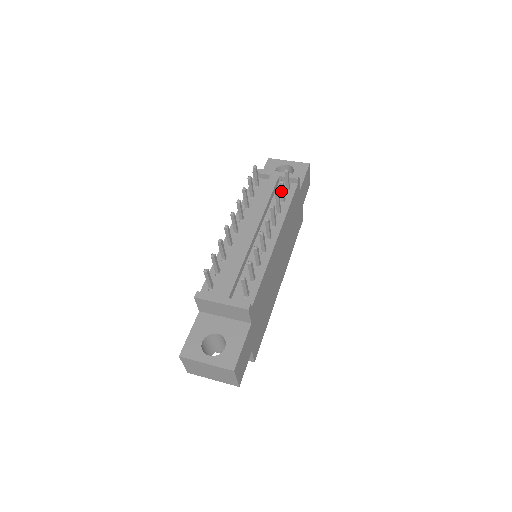
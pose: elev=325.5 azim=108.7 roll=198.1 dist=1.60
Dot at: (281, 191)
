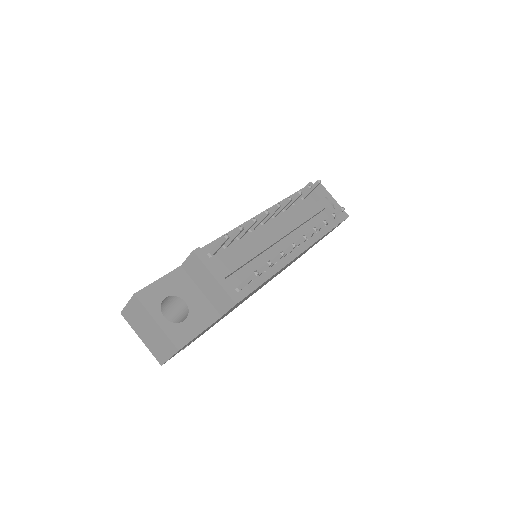
Dot at: occluded
